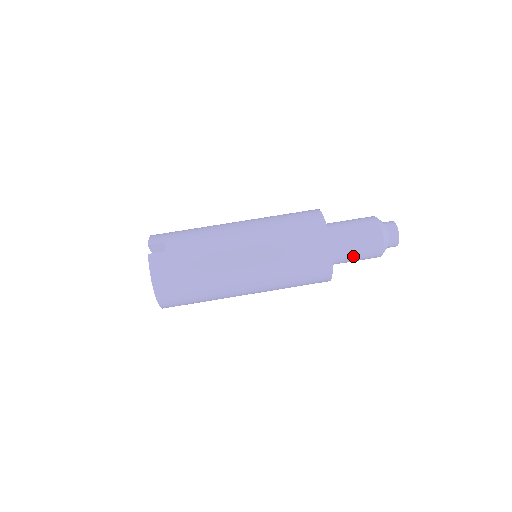
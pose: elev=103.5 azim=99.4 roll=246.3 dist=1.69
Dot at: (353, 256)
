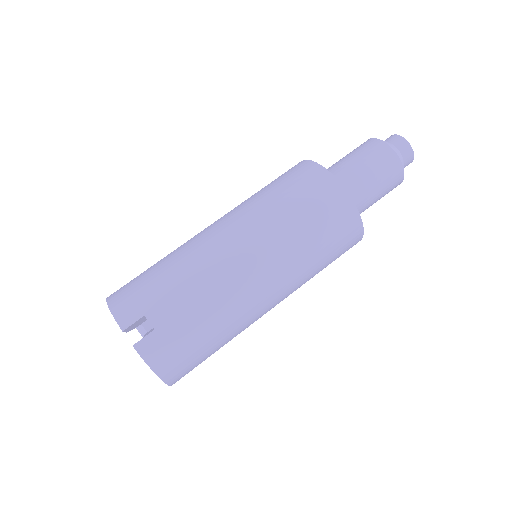
Dot at: (372, 204)
